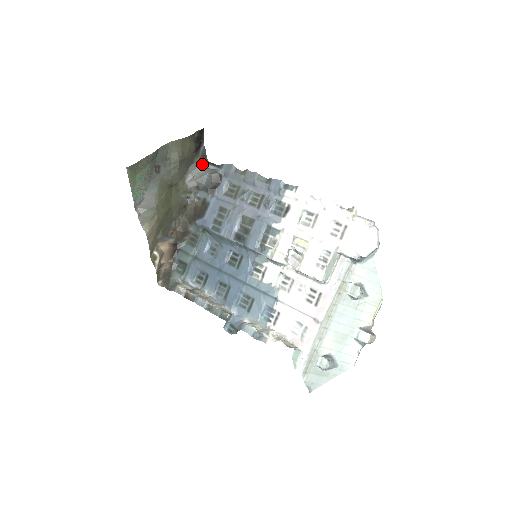
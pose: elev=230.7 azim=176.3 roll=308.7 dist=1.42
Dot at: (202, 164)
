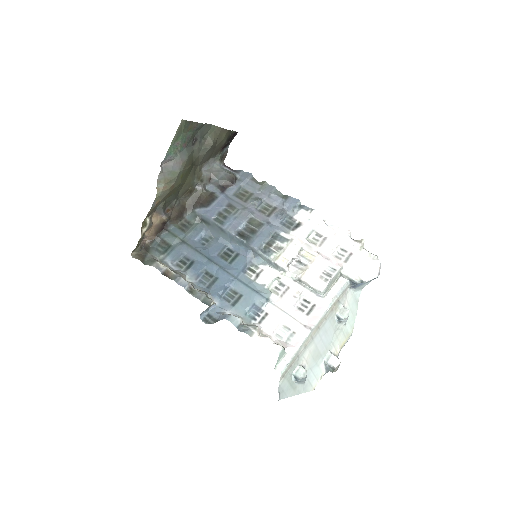
Dot at: (220, 162)
